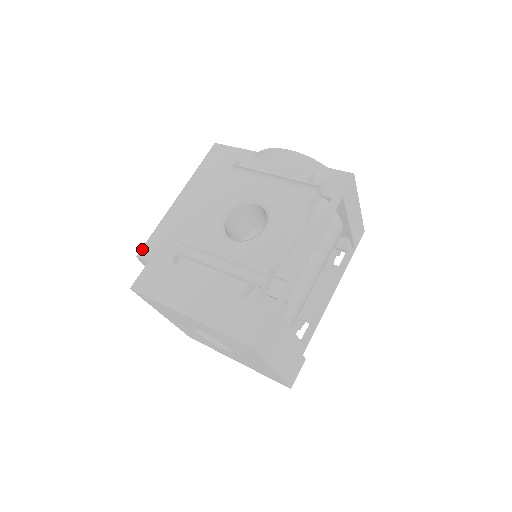
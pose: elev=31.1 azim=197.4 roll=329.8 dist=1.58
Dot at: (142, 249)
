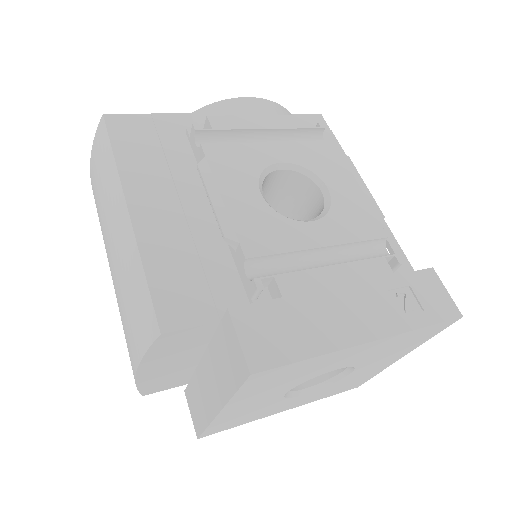
Dot at: (158, 316)
